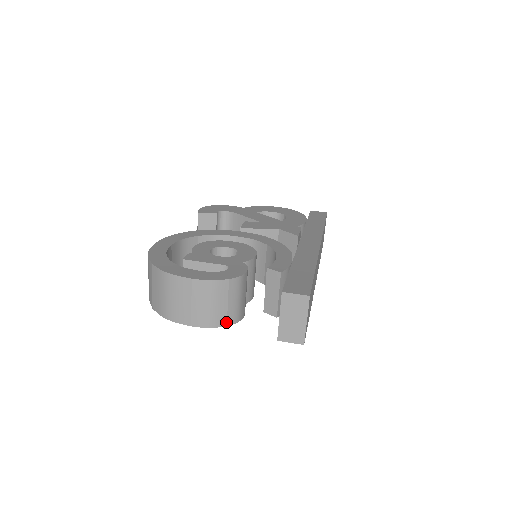
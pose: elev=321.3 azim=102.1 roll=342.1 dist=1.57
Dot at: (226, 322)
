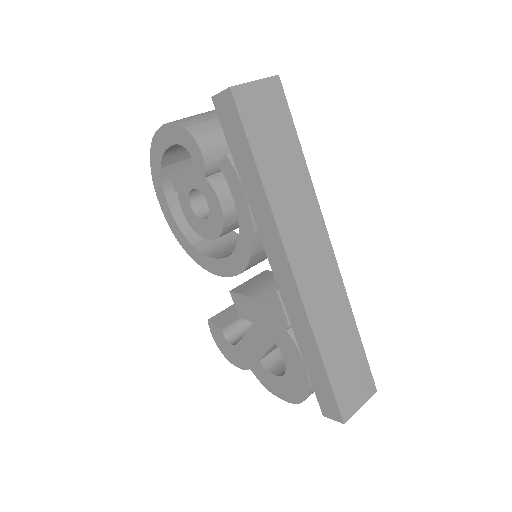
Dot at: (188, 126)
